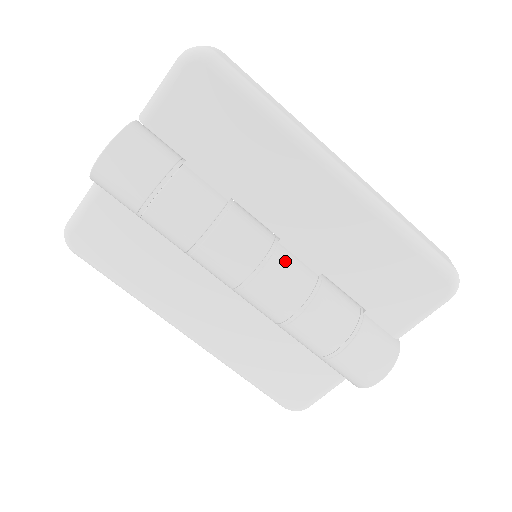
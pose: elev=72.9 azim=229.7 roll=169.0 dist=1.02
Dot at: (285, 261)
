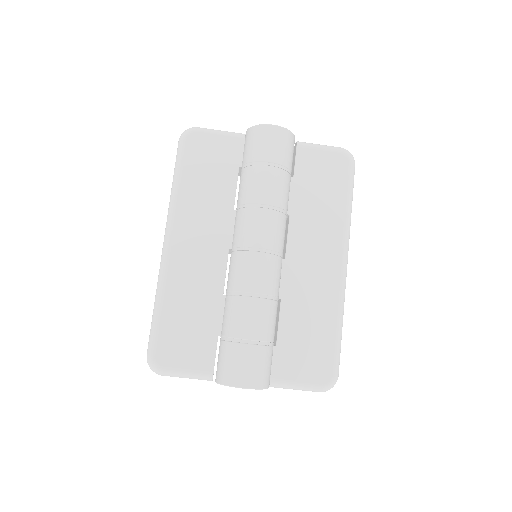
Dot at: (279, 267)
